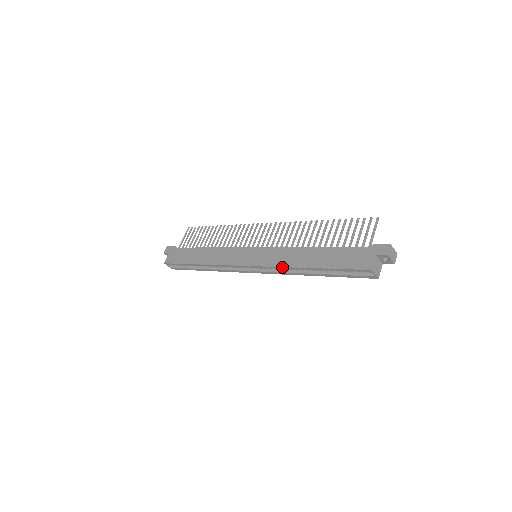
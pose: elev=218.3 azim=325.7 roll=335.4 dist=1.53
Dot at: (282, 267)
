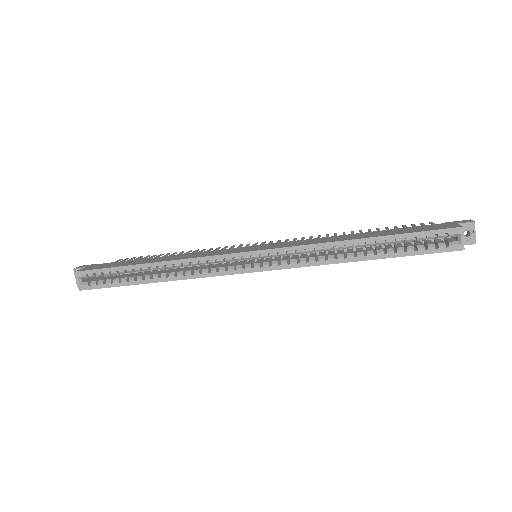
Dot at: (315, 244)
